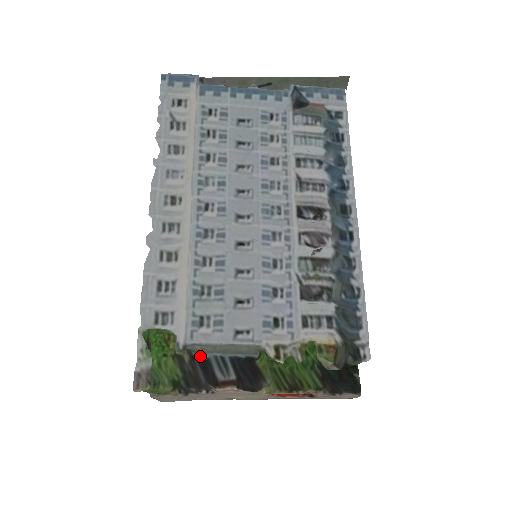
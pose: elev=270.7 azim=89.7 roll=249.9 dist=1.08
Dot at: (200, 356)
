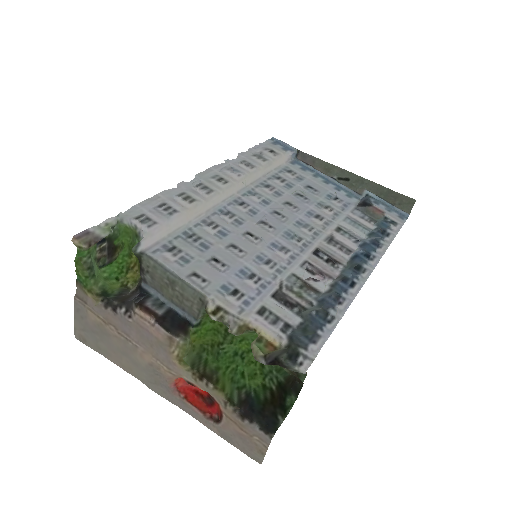
Dot at: (146, 289)
